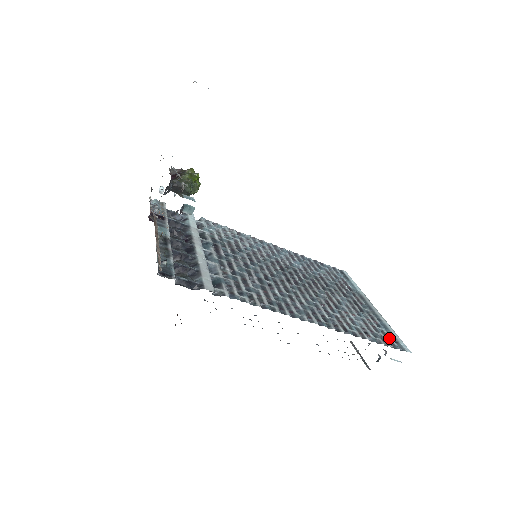
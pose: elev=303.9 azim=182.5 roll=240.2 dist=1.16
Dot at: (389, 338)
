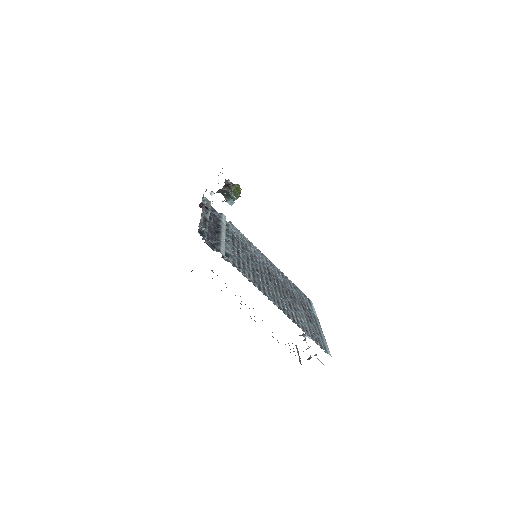
Dot at: (321, 342)
